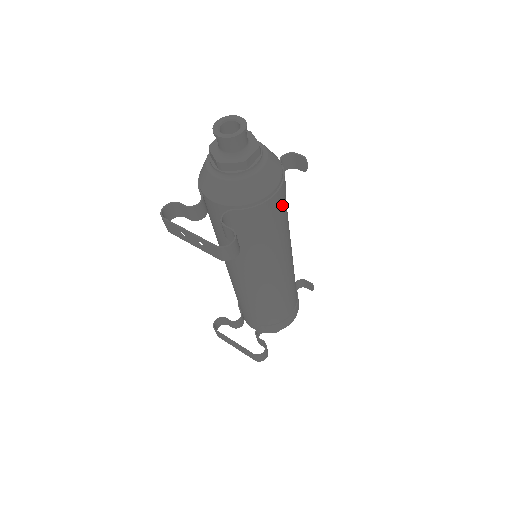
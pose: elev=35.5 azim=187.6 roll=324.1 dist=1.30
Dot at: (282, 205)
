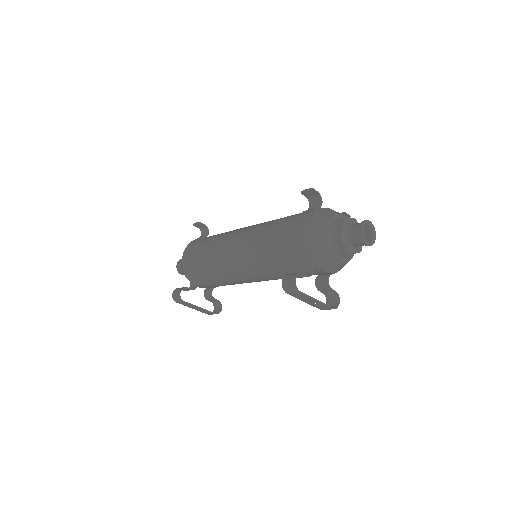
Dot at: occluded
